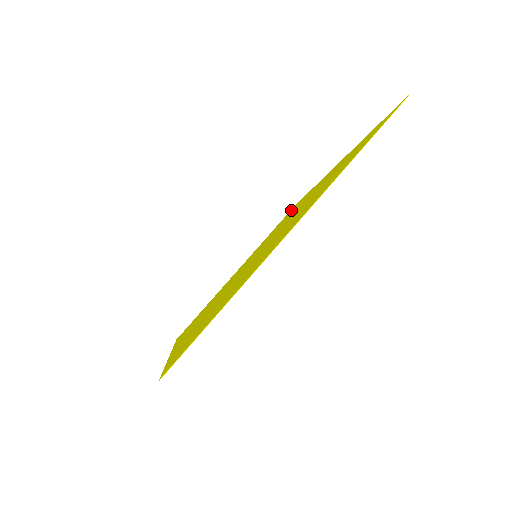
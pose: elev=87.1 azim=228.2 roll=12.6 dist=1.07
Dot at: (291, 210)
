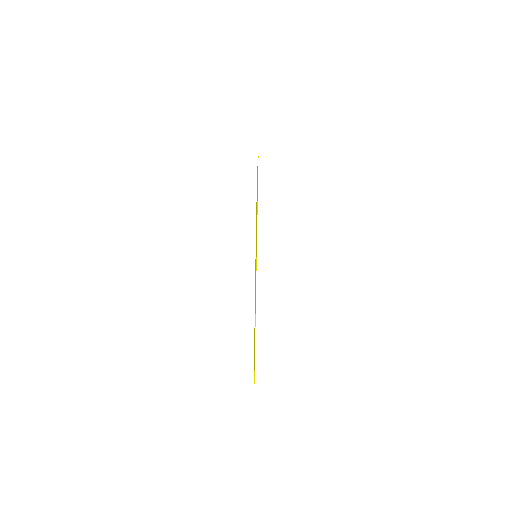
Dot at: occluded
